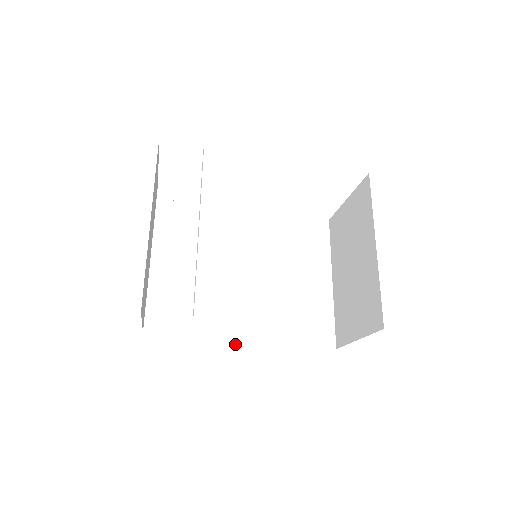
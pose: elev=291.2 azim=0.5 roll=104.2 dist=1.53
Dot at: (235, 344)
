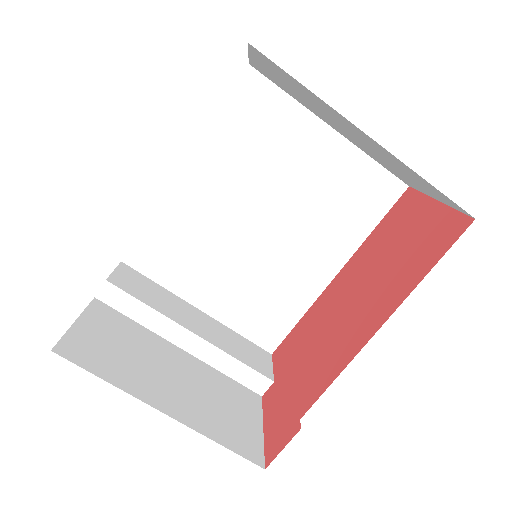
Dot at: (322, 291)
